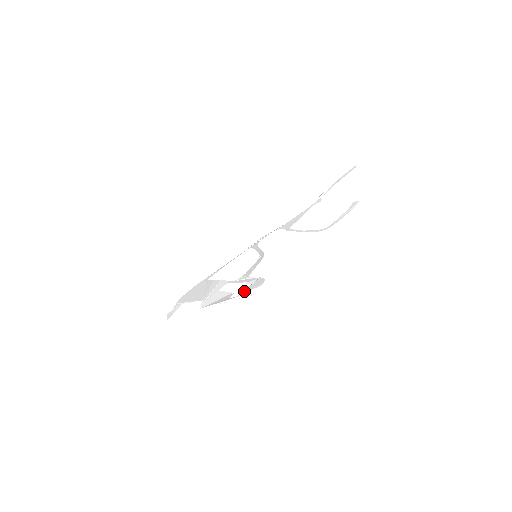
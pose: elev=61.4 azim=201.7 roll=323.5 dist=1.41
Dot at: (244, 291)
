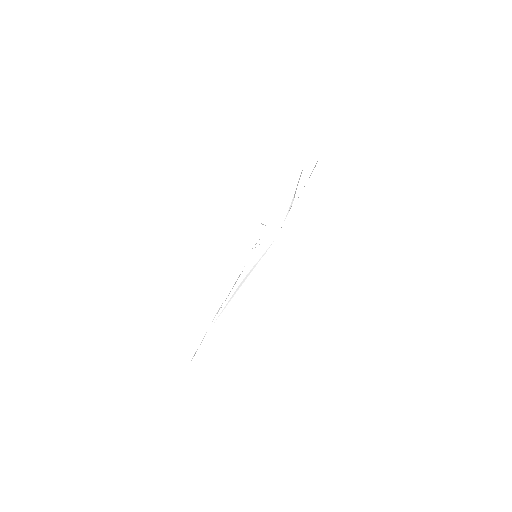
Dot at: (249, 248)
